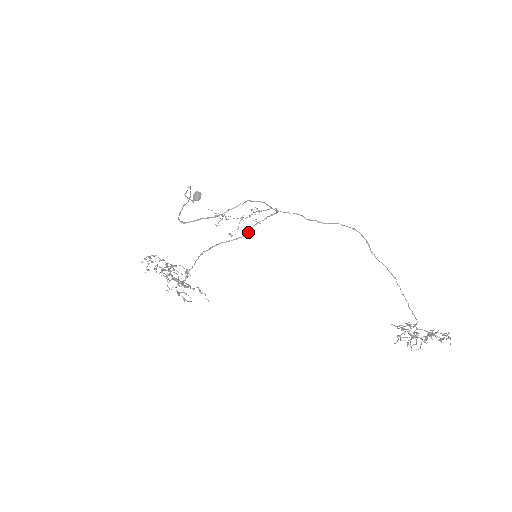
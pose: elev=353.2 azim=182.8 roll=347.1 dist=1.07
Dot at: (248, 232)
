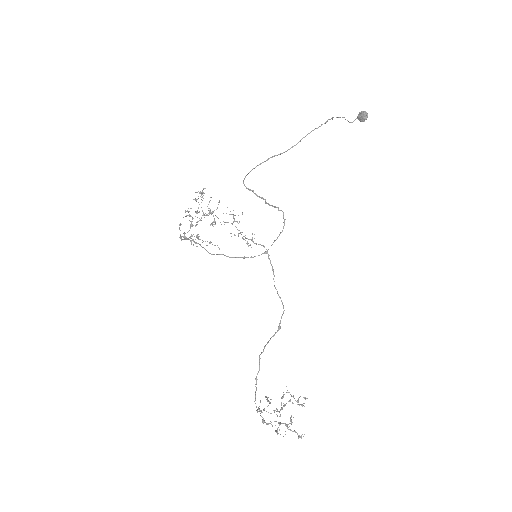
Dot at: occluded
